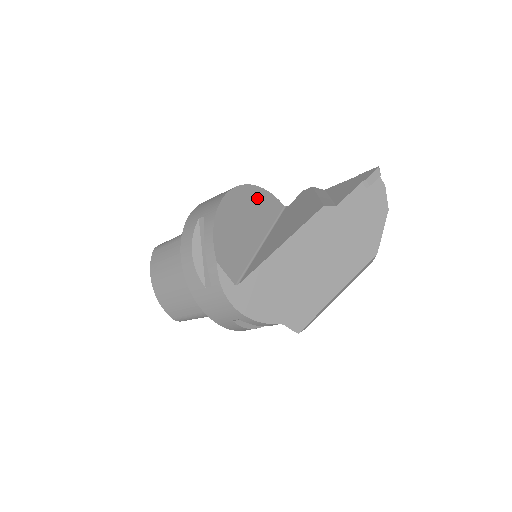
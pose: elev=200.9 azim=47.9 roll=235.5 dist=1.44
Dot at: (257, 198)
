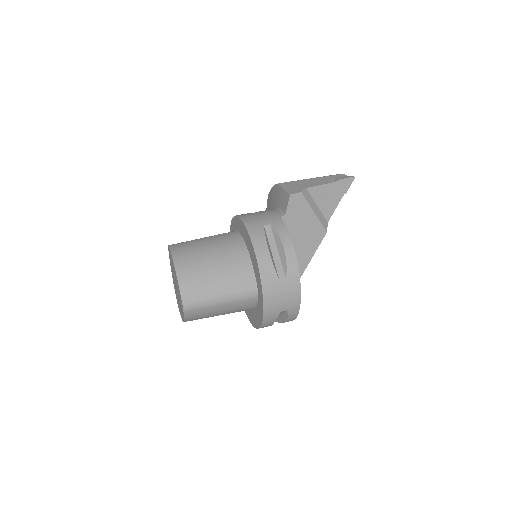
Dot at: occluded
